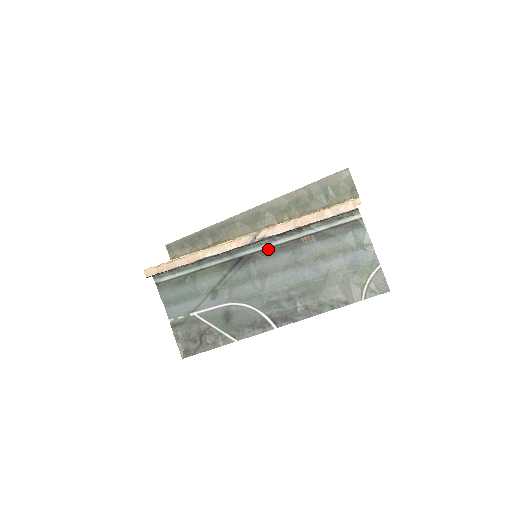
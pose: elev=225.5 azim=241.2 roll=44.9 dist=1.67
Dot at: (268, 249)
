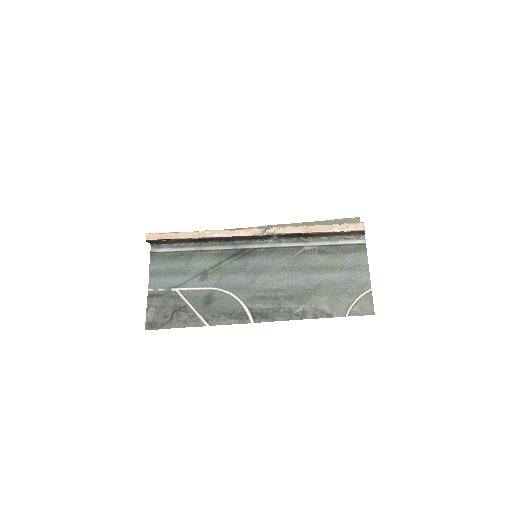
Dot at: (271, 248)
